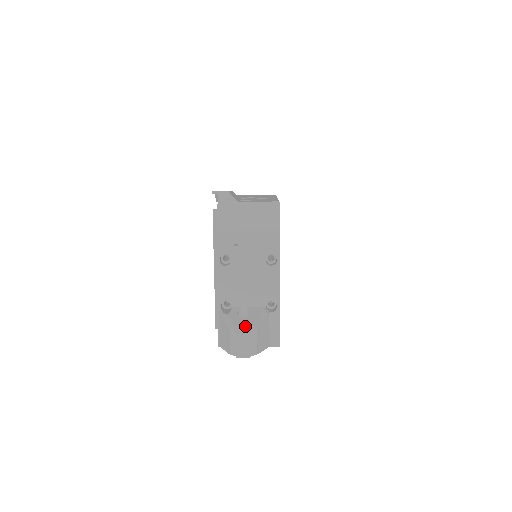
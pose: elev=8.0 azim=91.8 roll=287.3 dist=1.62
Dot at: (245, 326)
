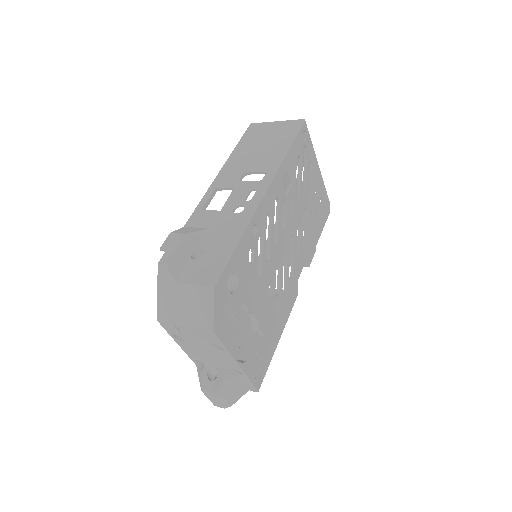
Dot at: (211, 392)
